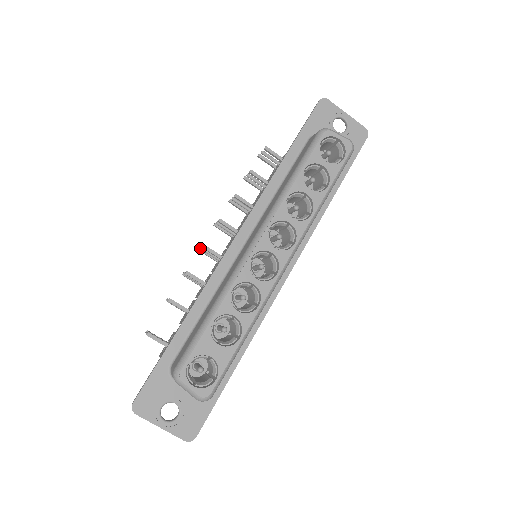
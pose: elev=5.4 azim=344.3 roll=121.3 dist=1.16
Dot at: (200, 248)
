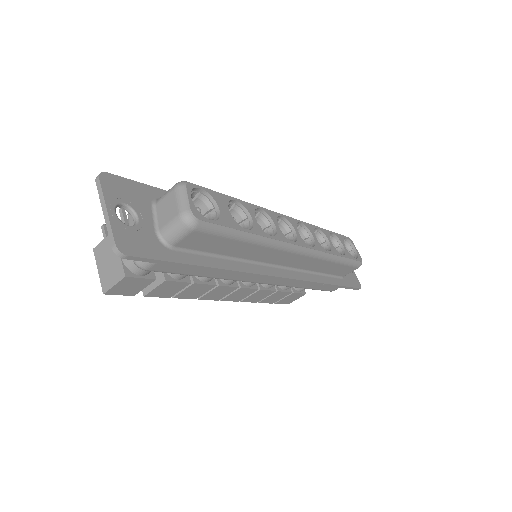
Dot at: occluded
